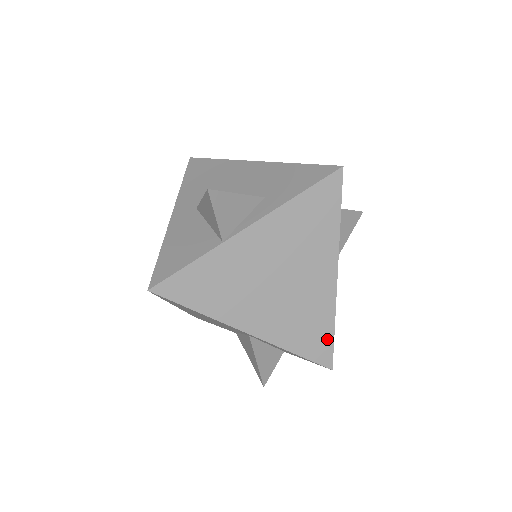
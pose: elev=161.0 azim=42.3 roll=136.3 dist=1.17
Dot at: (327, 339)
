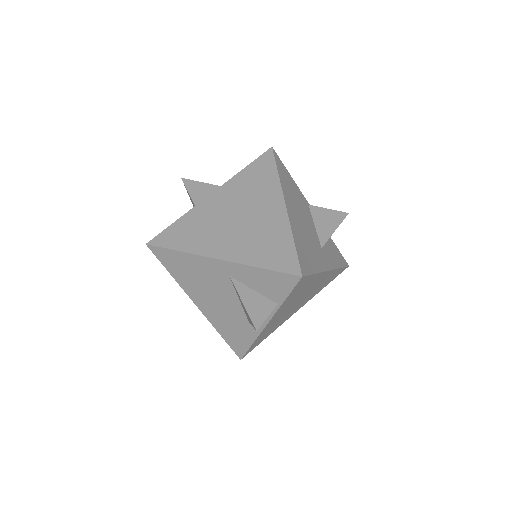
Dot at: (289, 251)
